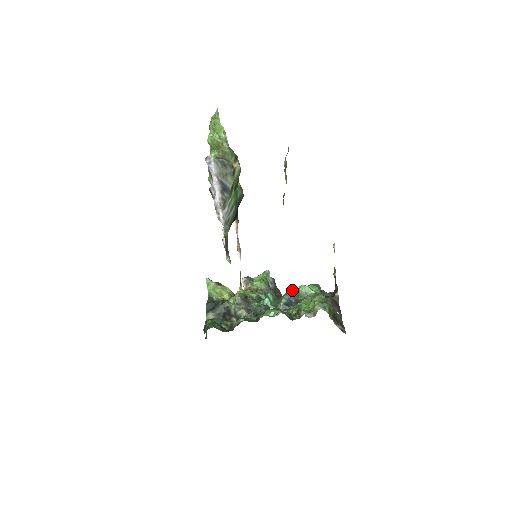
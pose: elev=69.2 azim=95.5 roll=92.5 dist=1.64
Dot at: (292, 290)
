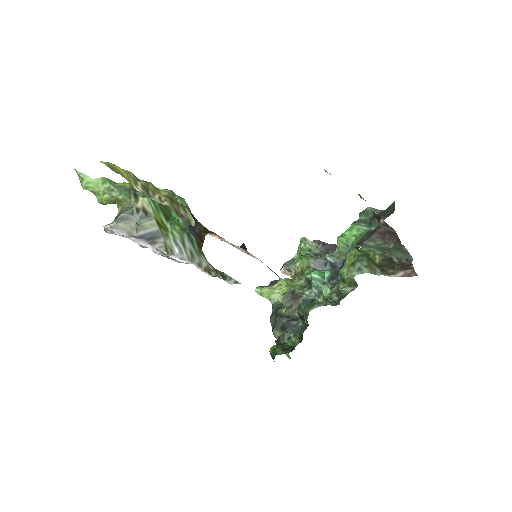
Dot at: (327, 256)
